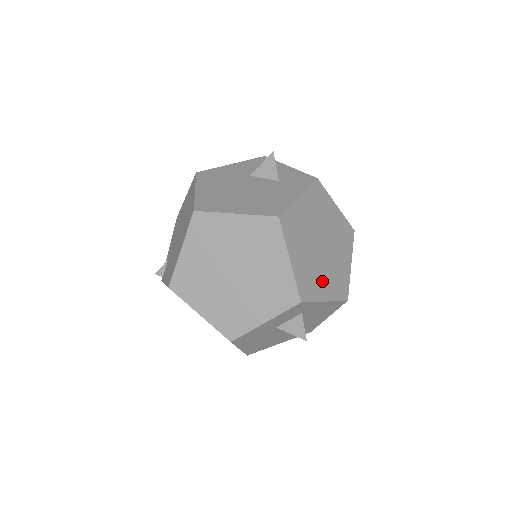
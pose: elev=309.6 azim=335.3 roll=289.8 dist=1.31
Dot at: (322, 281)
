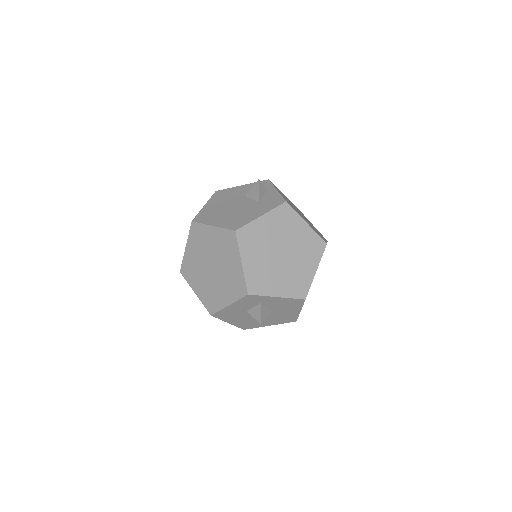
Dot at: (276, 281)
